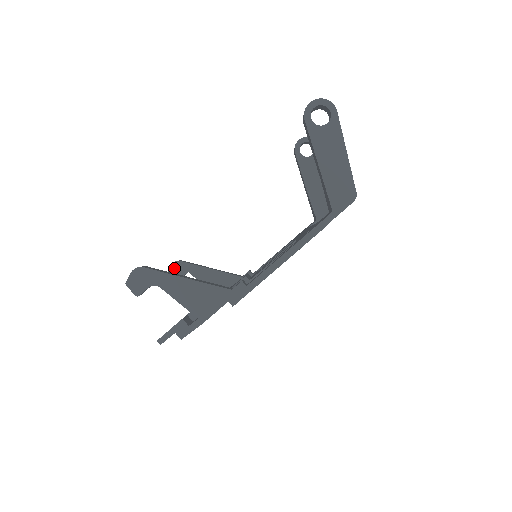
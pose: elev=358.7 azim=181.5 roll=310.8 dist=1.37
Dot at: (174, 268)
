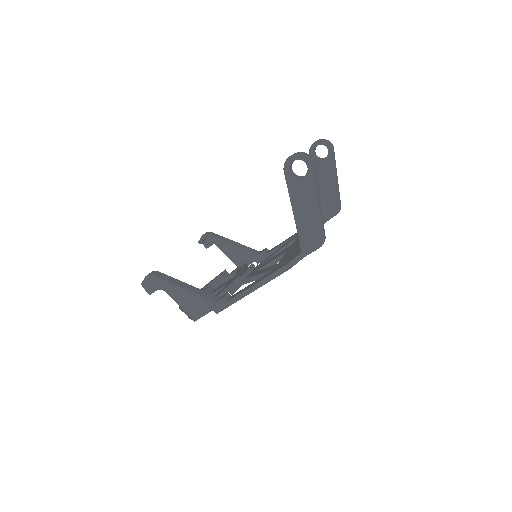
Dot at: (203, 239)
